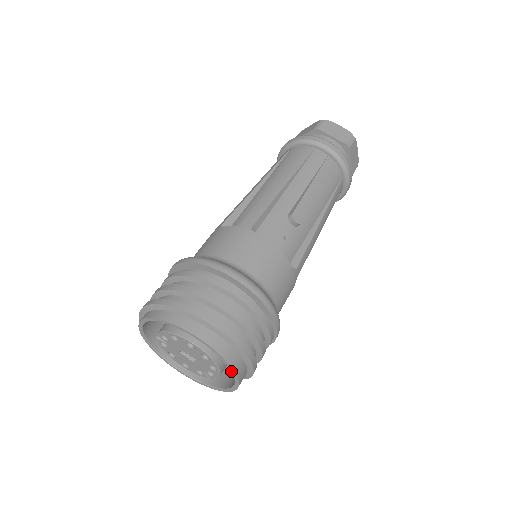
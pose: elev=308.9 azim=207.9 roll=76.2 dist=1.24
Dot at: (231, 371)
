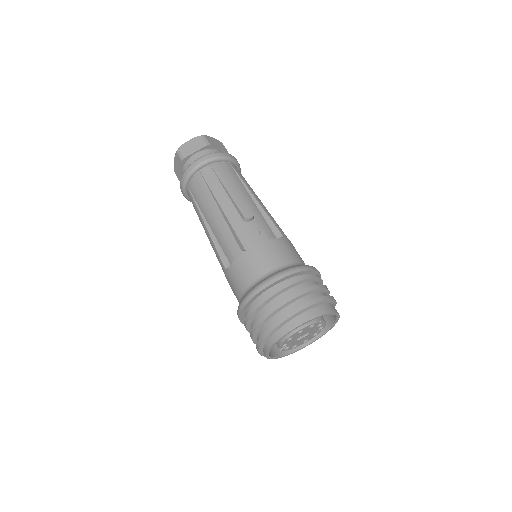
Dot at: occluded
